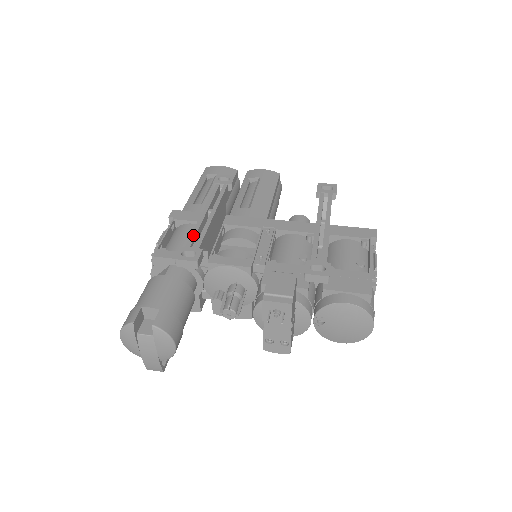
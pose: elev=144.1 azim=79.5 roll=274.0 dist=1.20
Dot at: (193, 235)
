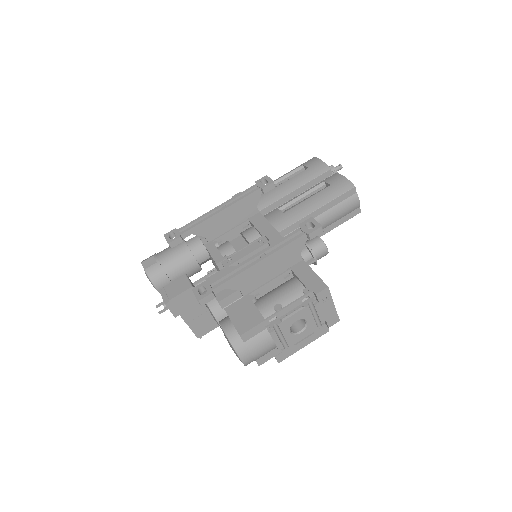
Dot at: (191, 223)
